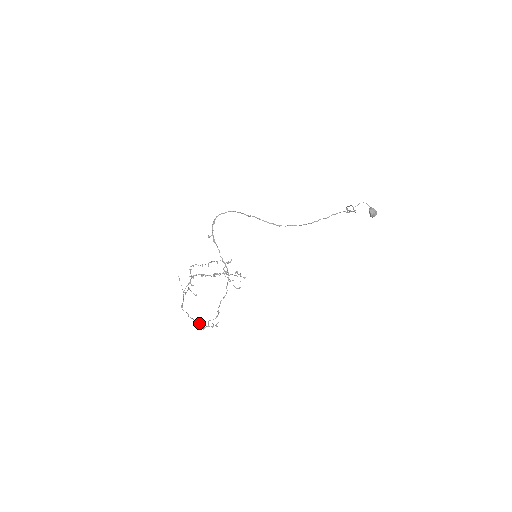
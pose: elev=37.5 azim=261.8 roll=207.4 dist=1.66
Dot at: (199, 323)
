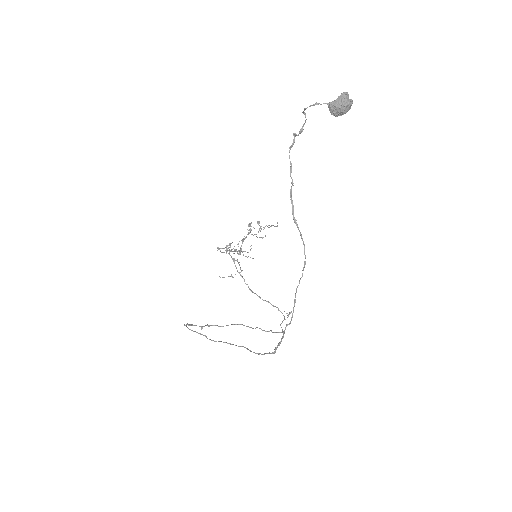
Dot at: occluded
